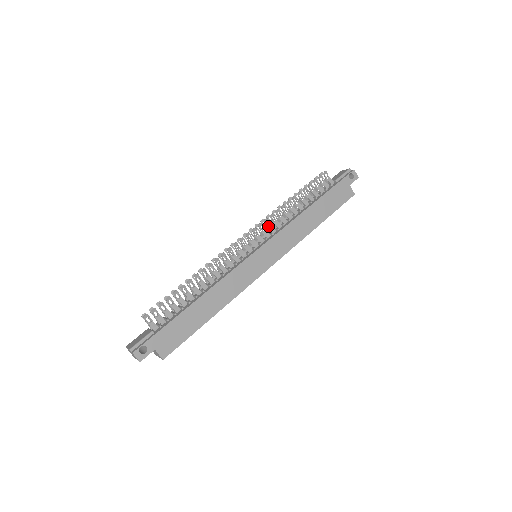
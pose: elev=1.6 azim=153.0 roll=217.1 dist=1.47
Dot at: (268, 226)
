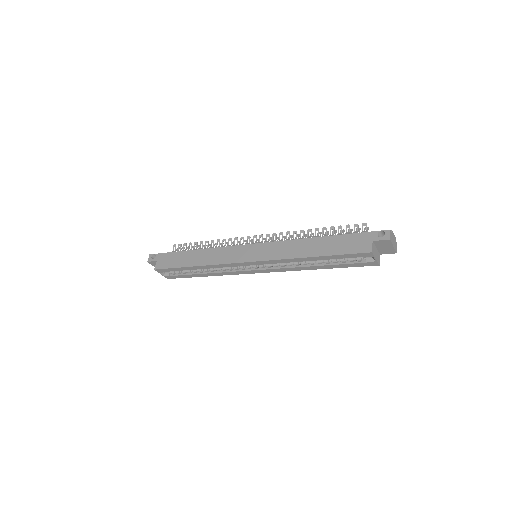
Dot at: occluded
